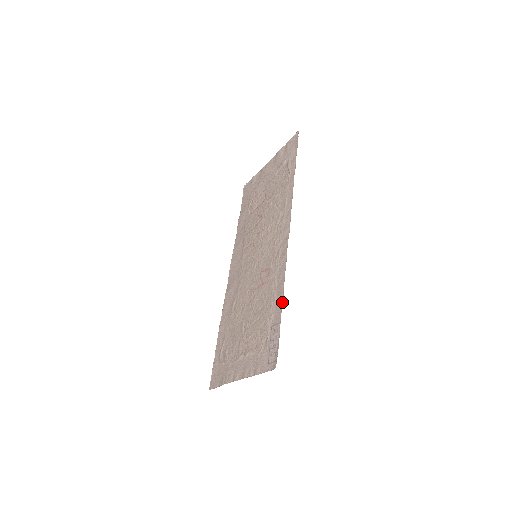
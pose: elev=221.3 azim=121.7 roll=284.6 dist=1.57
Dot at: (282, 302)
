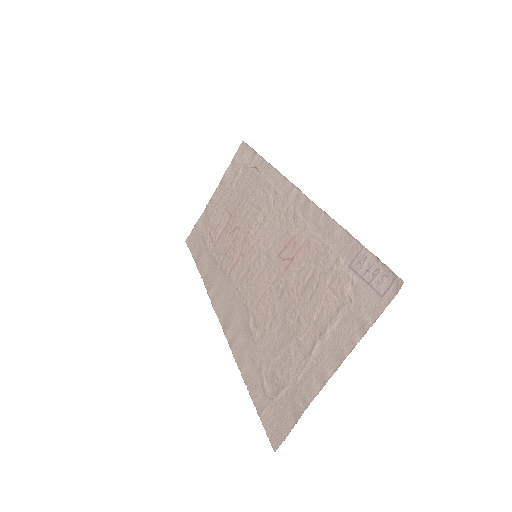
Dot at: (346, 233)
